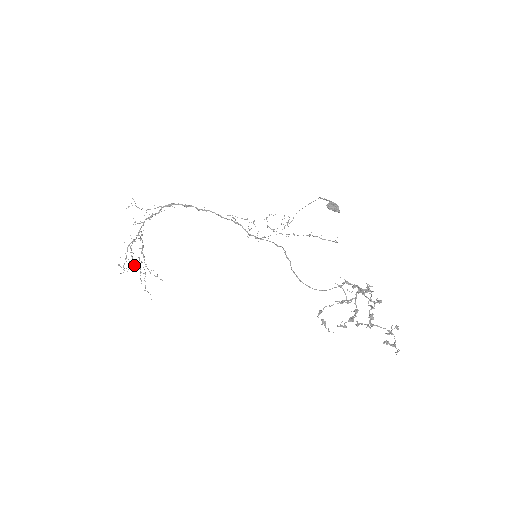
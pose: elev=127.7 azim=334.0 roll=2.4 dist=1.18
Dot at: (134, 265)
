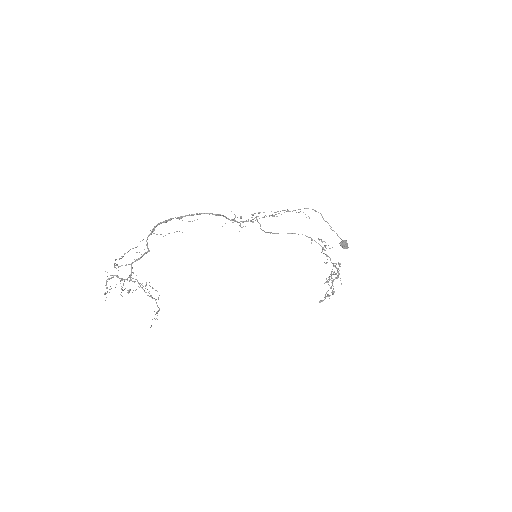
Dot at: (157, 315)
